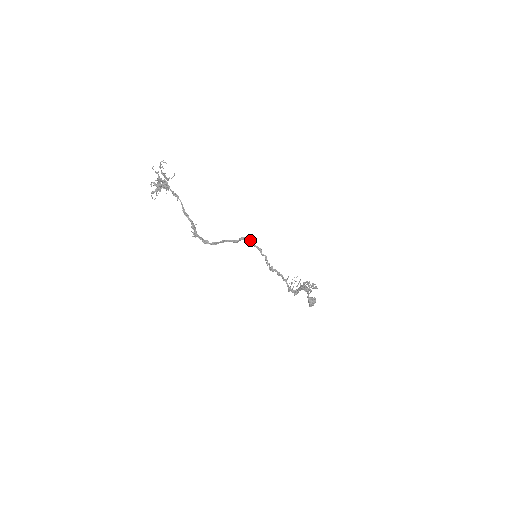
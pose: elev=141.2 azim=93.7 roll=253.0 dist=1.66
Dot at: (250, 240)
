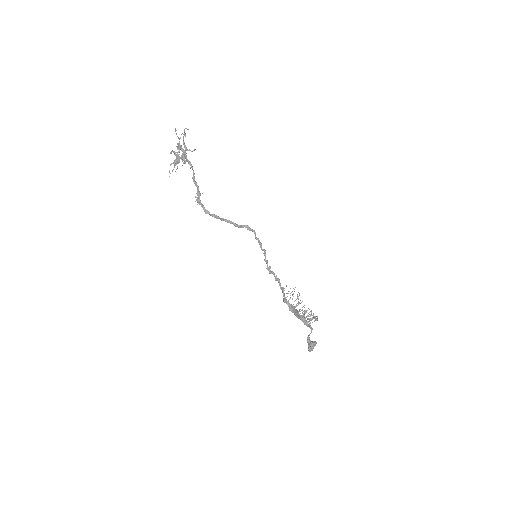
Dot at: (252, 230)
